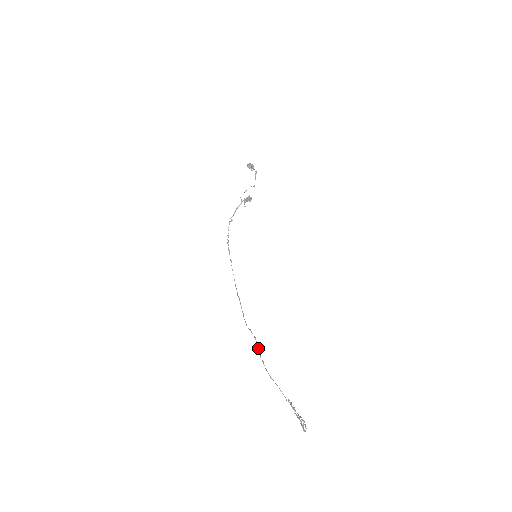
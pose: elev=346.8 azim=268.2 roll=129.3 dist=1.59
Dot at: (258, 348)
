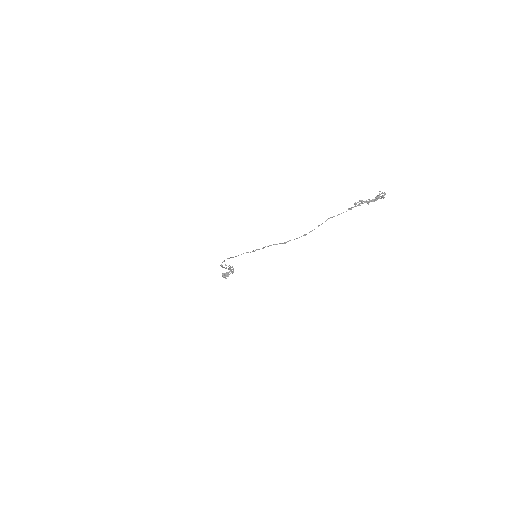
Dot at: occluded
